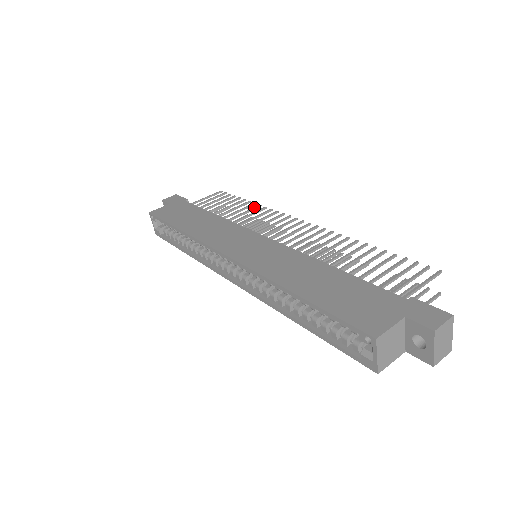
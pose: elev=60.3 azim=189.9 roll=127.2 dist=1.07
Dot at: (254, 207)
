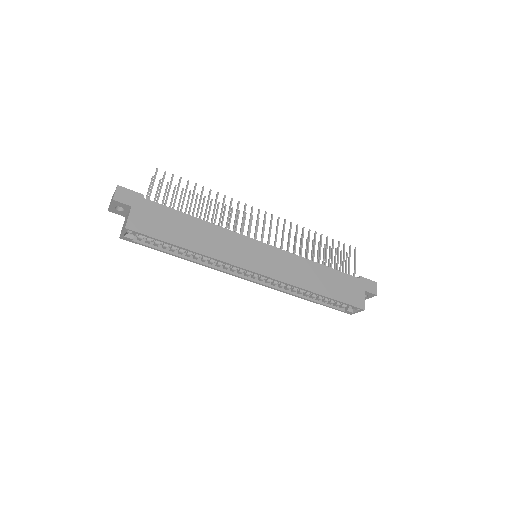
Dot at: (217, 198)
